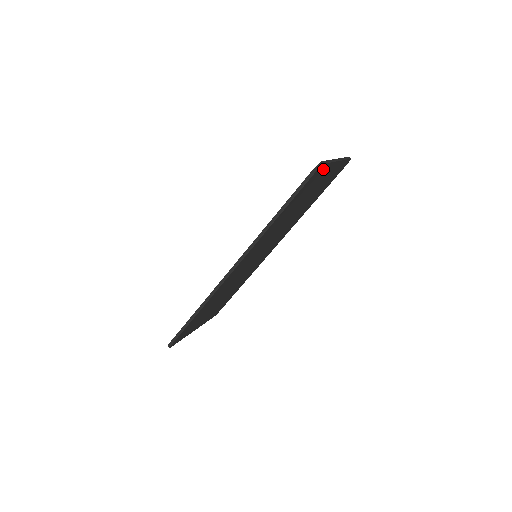
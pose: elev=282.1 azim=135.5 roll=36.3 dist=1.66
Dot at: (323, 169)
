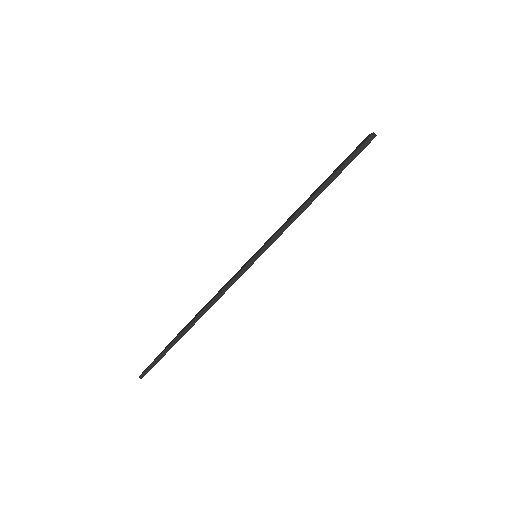
Dot at: occluded
